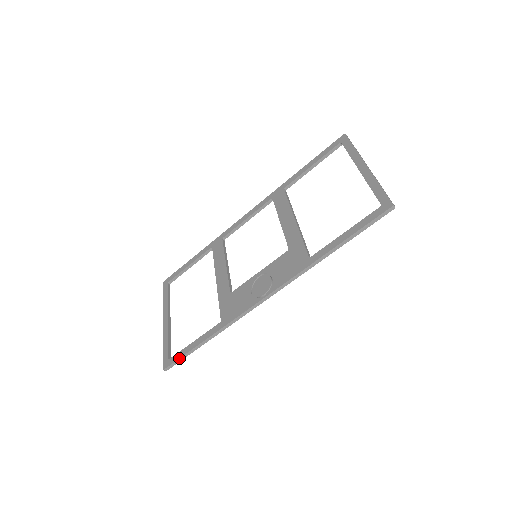
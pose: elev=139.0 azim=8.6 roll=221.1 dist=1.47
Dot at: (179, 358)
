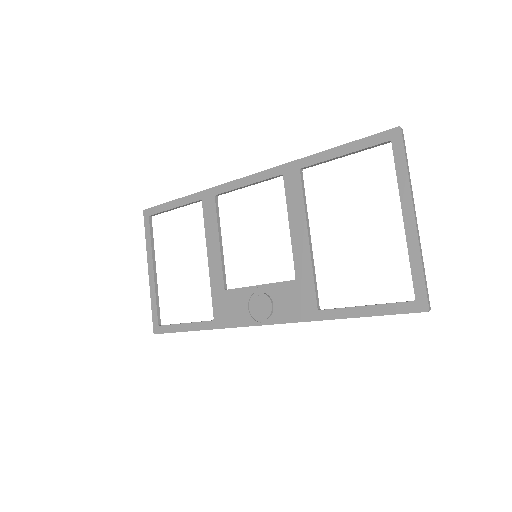
Dot at: occluded
